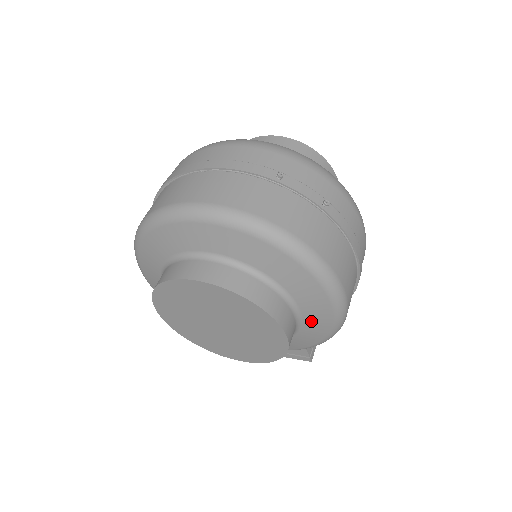
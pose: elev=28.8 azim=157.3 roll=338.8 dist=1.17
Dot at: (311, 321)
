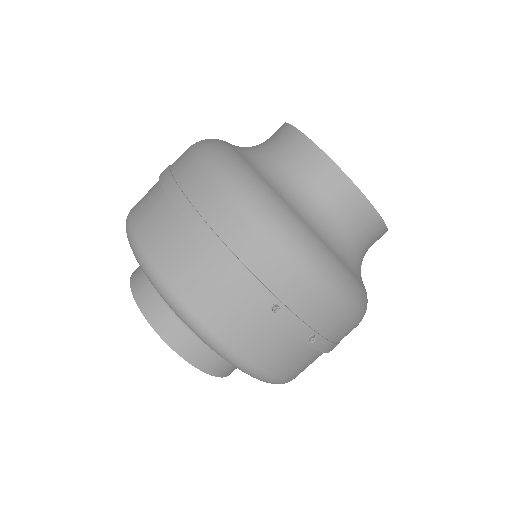
Dot at: occluded
